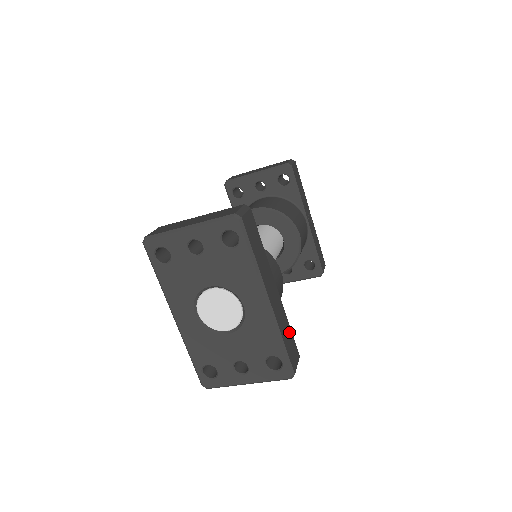
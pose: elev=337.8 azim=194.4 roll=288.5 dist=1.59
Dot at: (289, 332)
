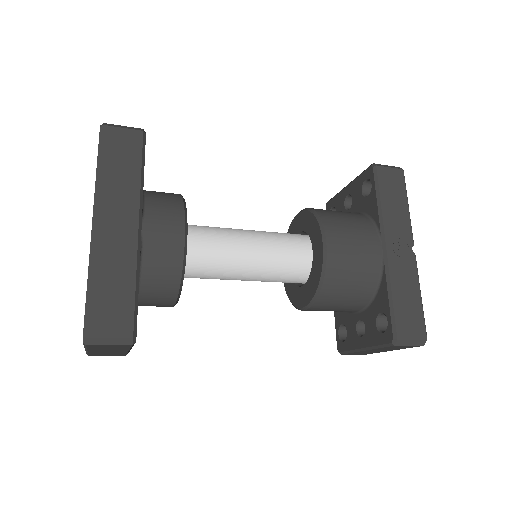
Dot at: (125, 290)
